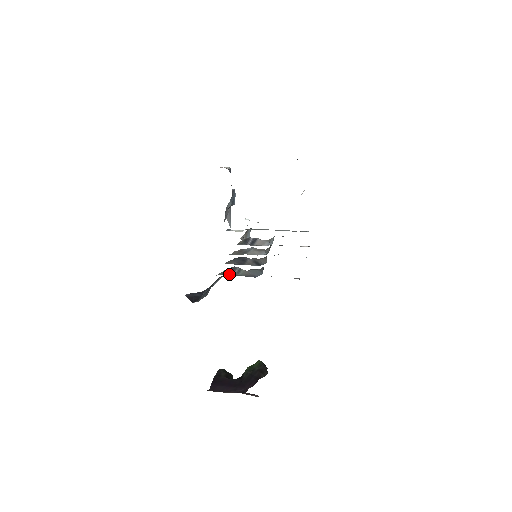
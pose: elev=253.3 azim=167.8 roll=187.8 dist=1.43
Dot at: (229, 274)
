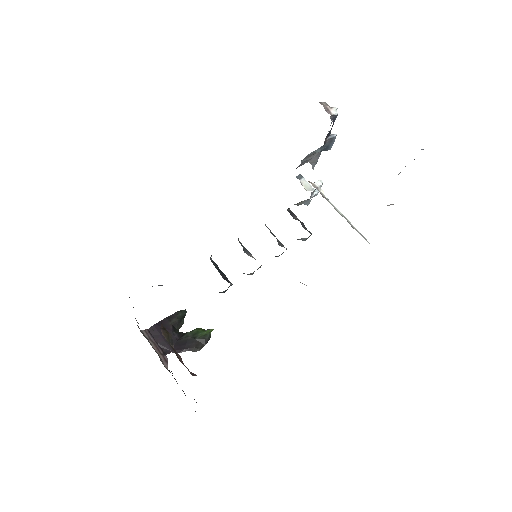
Dot at: occluded
